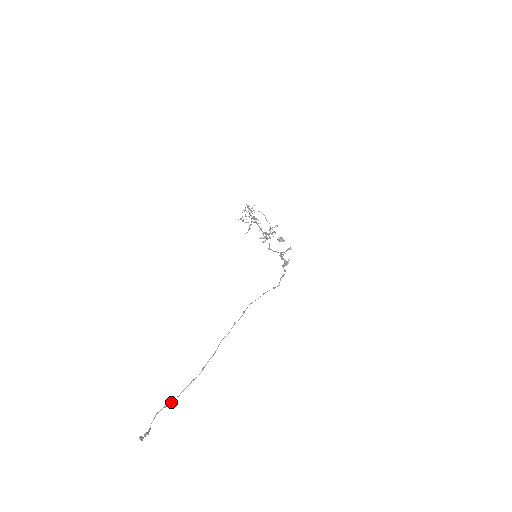
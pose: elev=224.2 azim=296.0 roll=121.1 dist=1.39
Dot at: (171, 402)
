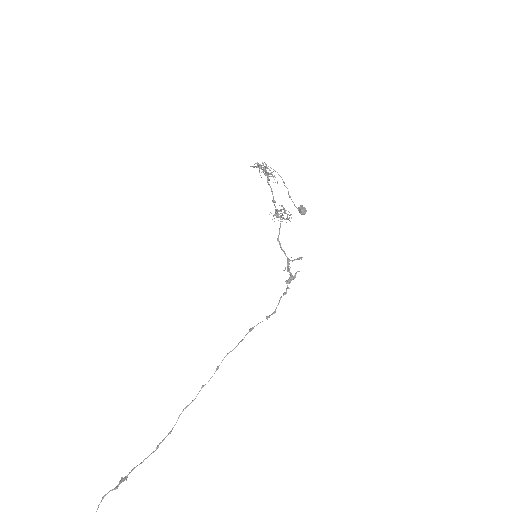
Dot at: (120, 482)
